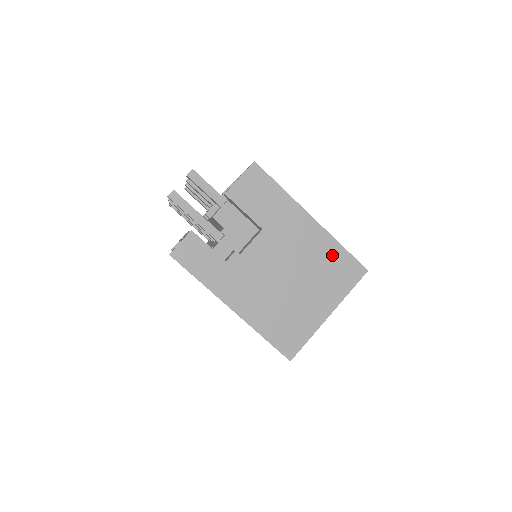
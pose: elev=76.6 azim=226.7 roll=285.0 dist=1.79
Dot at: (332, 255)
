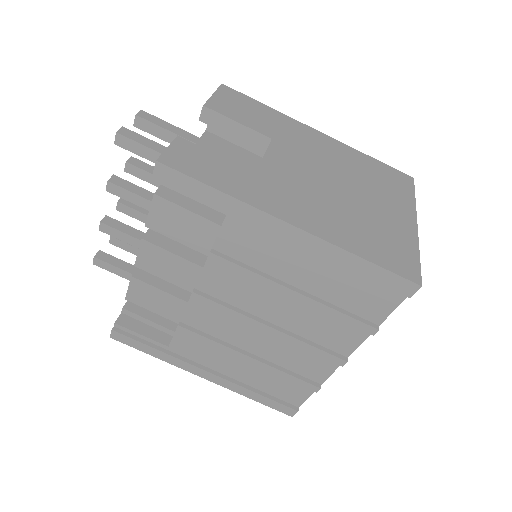
Dot at: (367, 164)
